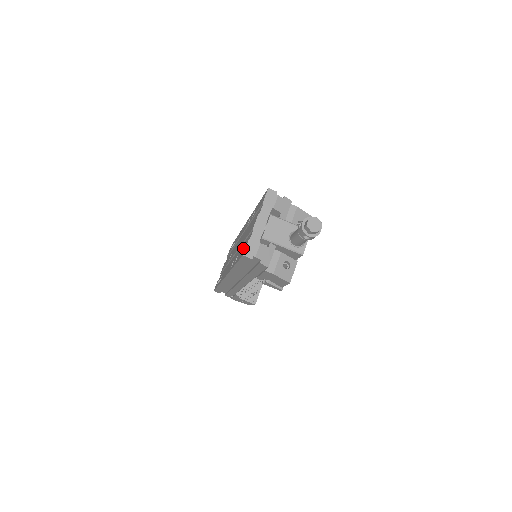
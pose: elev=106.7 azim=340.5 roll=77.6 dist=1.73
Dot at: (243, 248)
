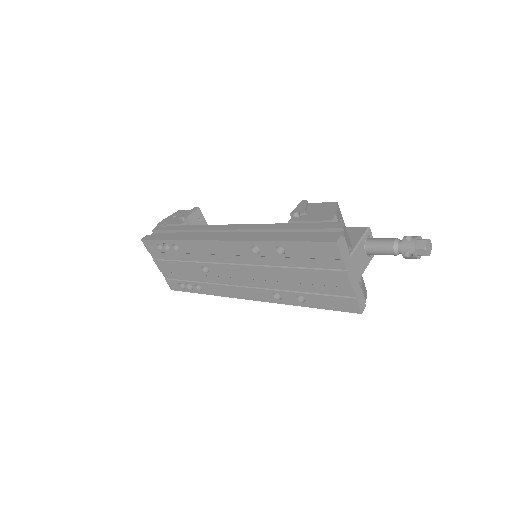
Dot at: (337, 301)
